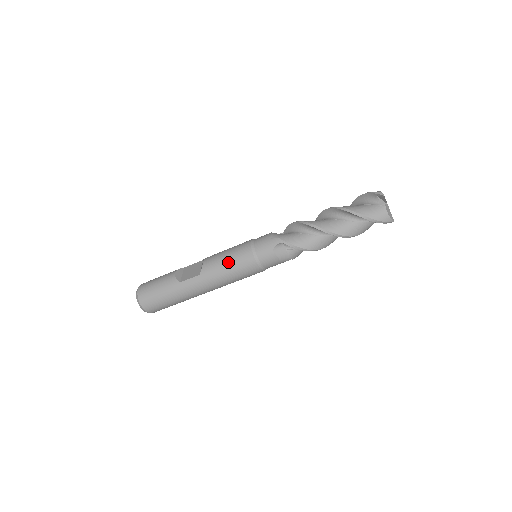
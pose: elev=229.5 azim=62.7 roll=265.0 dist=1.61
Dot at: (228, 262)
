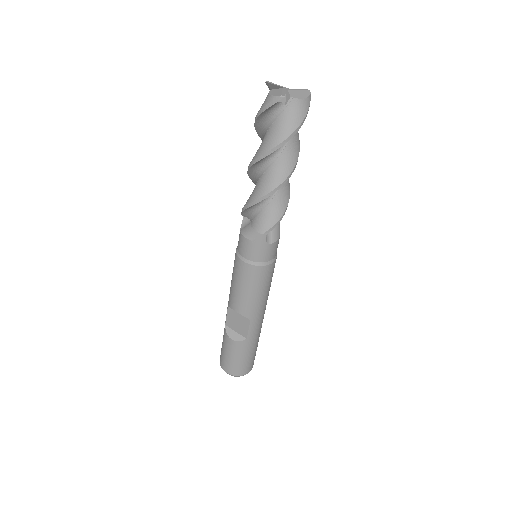
Dot at: (254, 292)
